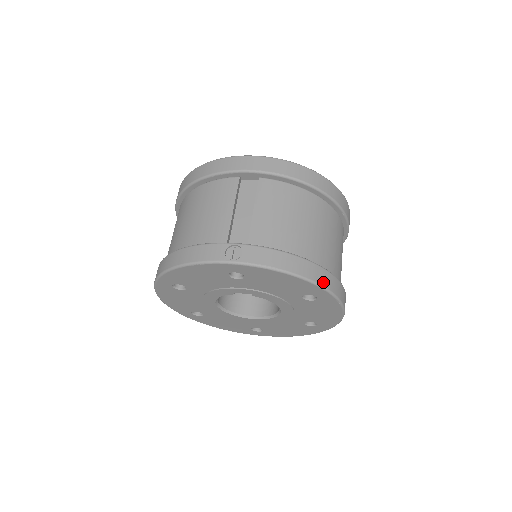
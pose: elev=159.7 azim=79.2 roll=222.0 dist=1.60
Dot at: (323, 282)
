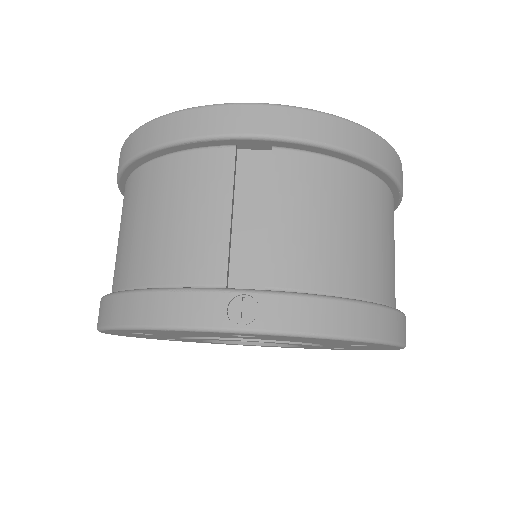
Dot at: (390, 334)
